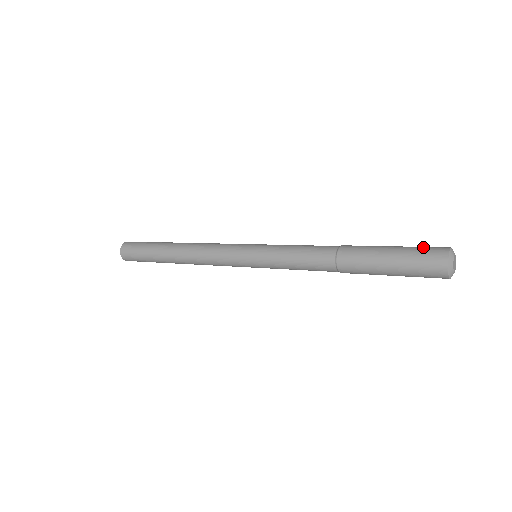
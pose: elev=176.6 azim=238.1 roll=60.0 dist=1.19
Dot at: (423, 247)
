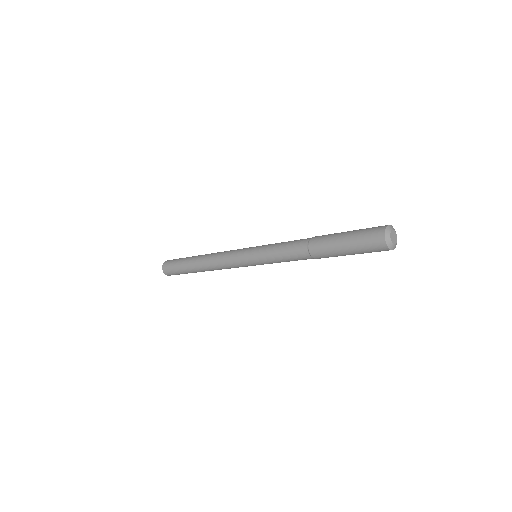
Dot at: occluded
